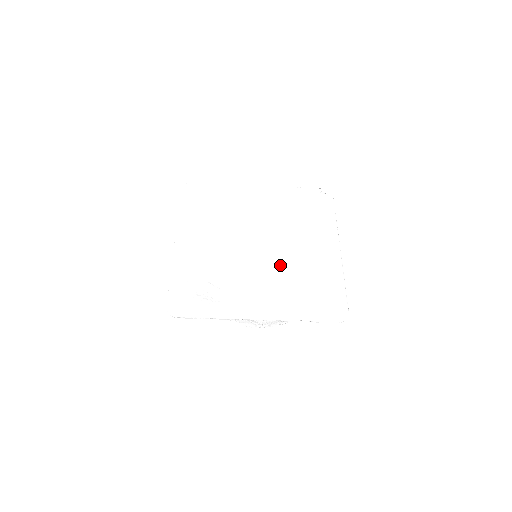
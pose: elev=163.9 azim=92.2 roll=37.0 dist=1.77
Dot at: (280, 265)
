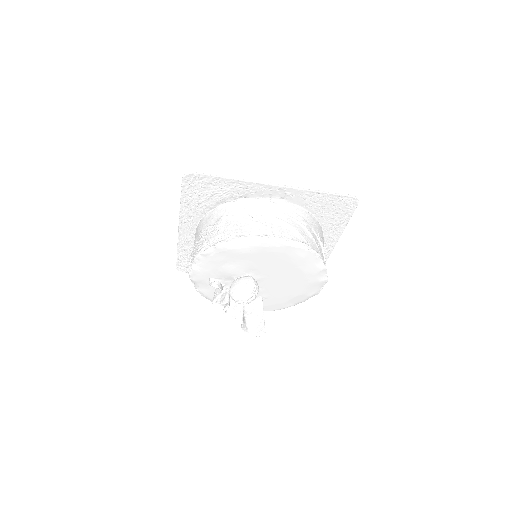
Dot at: occluded
